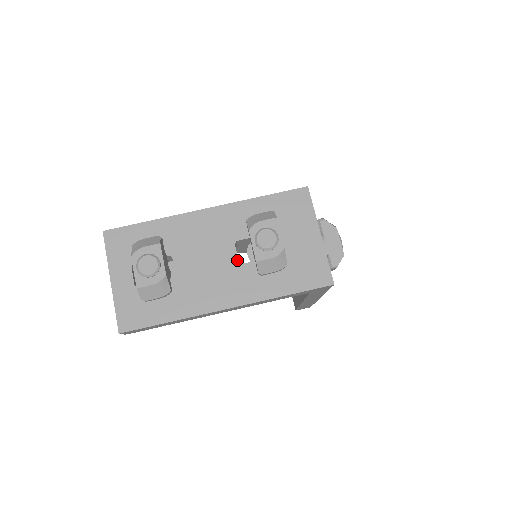
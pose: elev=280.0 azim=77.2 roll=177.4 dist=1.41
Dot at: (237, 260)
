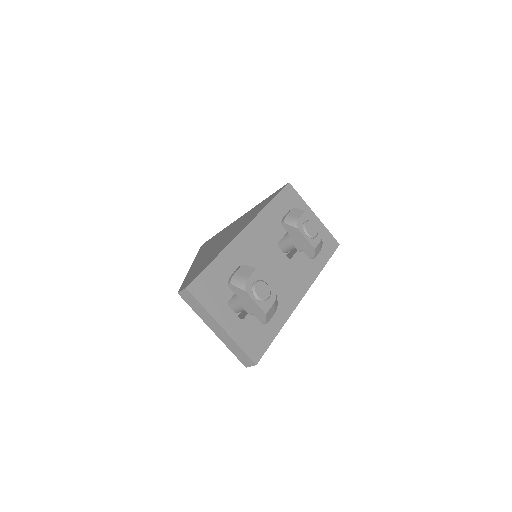
Dot at: (287, 258)
